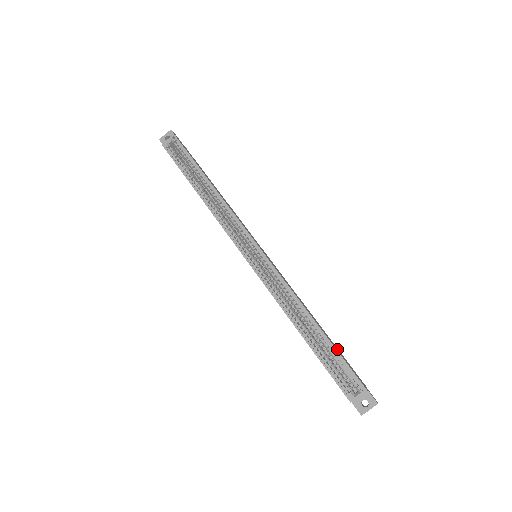
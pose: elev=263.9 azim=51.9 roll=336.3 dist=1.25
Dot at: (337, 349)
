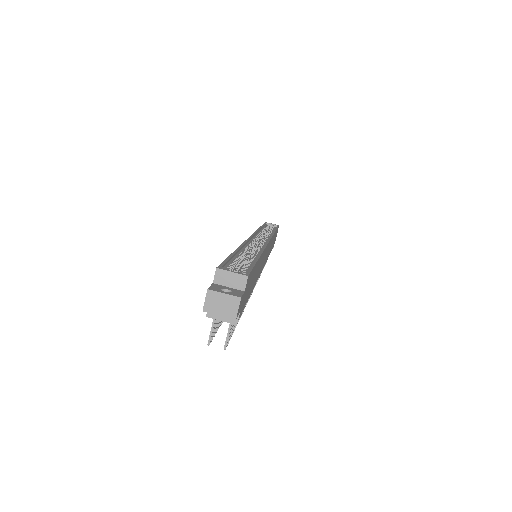
Dot at: (251, 284)
